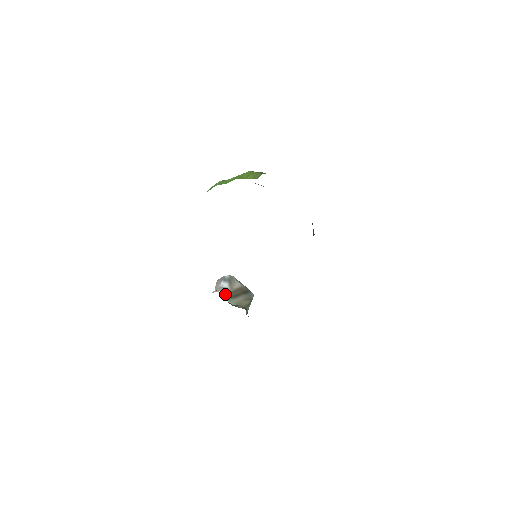
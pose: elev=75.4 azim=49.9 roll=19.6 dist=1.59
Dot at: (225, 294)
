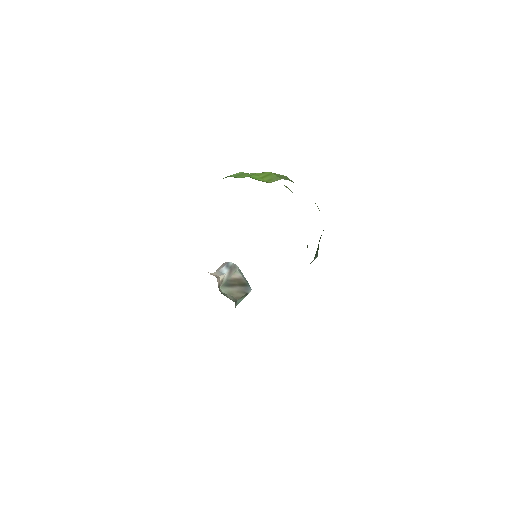
Dot at: (219, 280)
